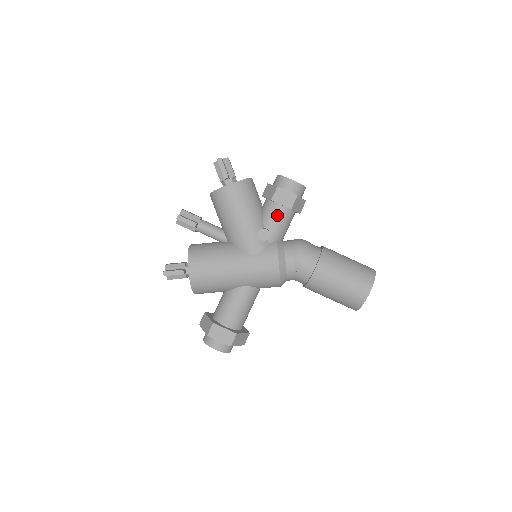
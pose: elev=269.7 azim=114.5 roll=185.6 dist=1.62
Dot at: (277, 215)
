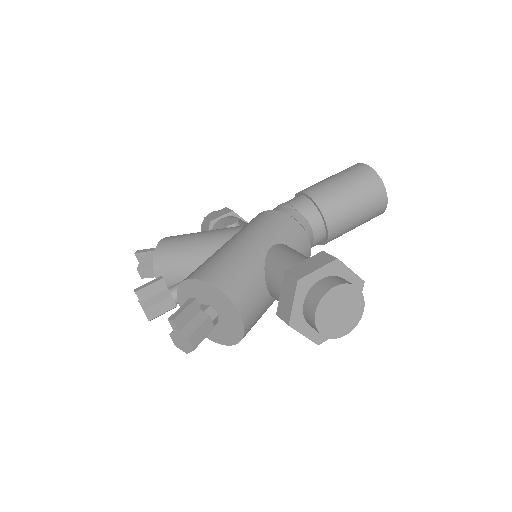
Dot at: occluded
